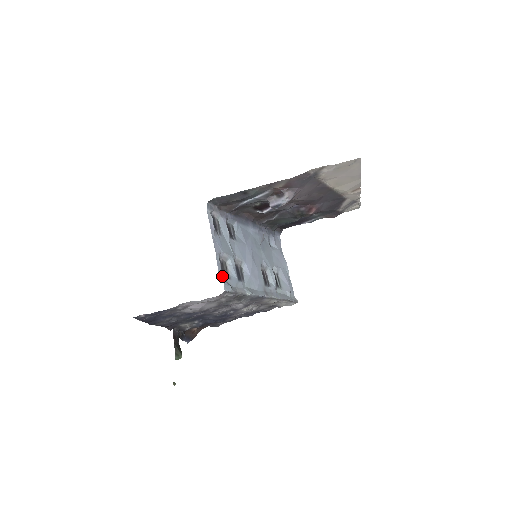
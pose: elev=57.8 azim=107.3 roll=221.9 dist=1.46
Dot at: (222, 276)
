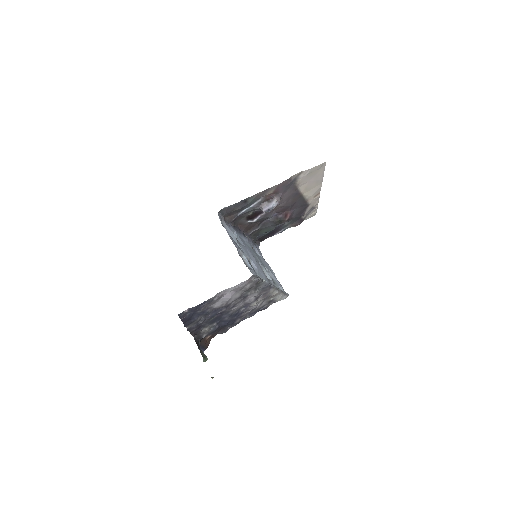
Dot at: occluded
